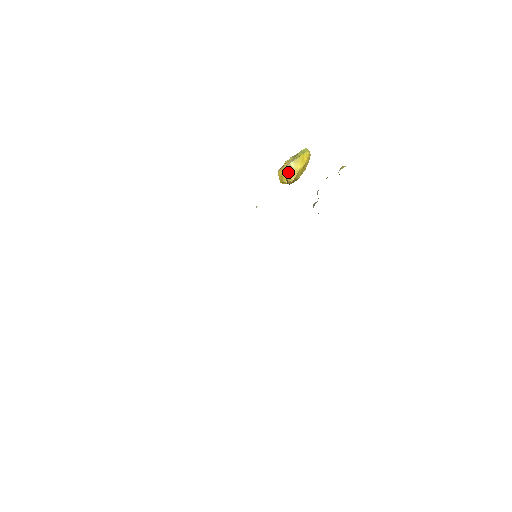
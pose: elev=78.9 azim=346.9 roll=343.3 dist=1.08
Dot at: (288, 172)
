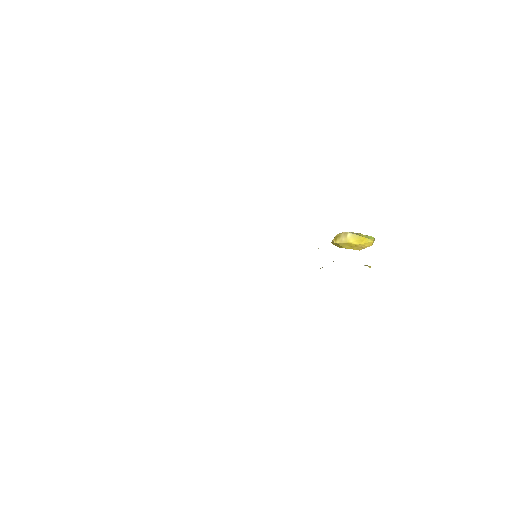
Dot at: (340, 235)
